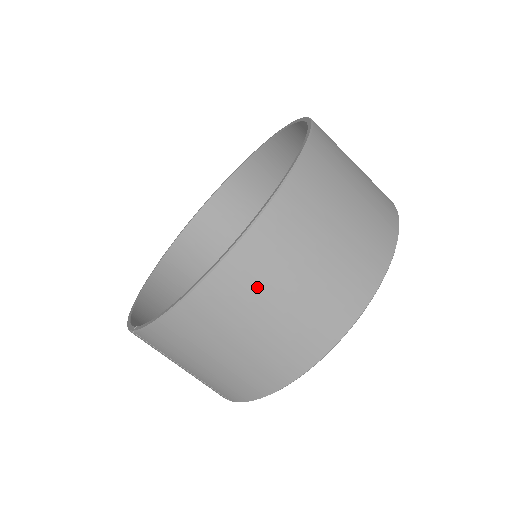
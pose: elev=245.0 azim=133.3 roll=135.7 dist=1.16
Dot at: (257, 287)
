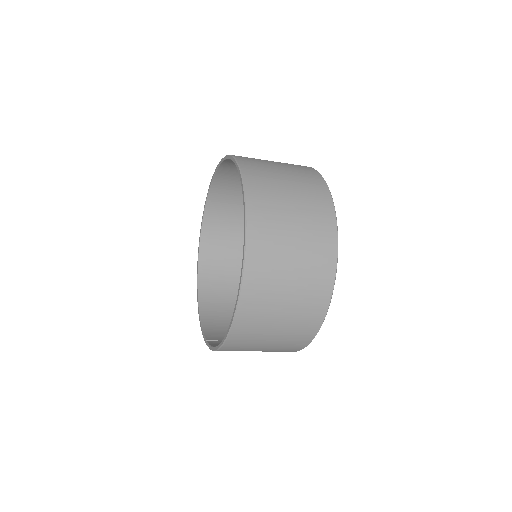
Dot at: (258, 329)
